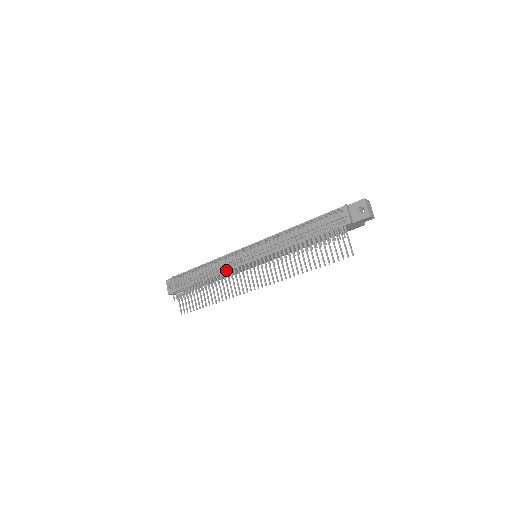
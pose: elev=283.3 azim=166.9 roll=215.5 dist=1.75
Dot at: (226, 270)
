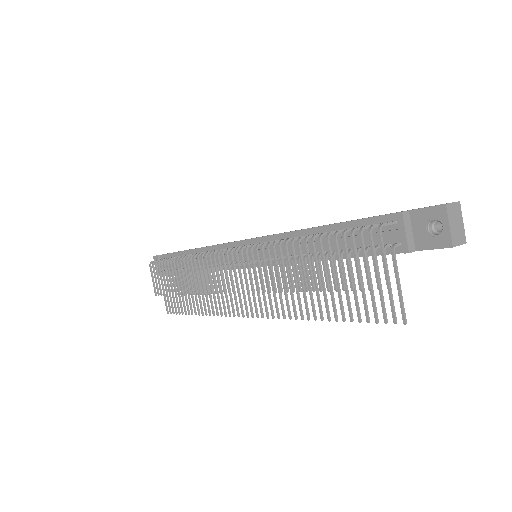
Dot at: (208, 277)
